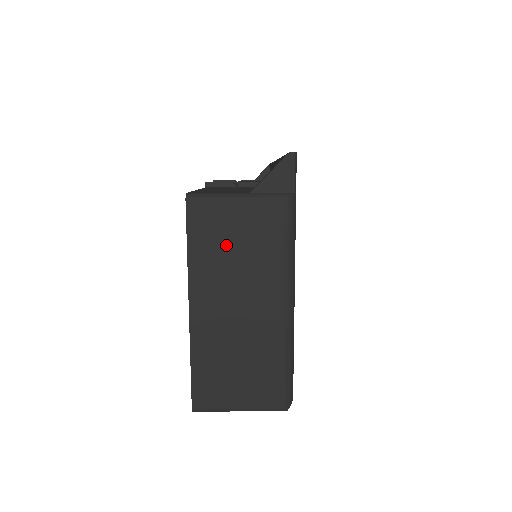
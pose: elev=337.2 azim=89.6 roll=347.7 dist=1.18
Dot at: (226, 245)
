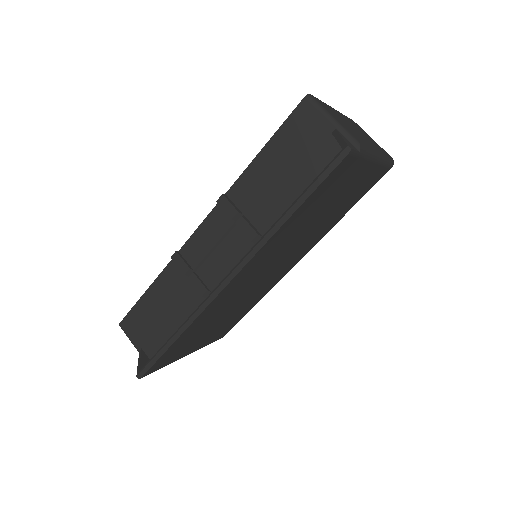
Dot at: occluded
